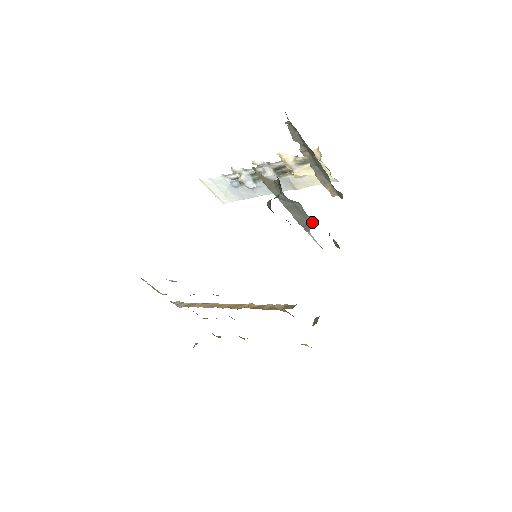
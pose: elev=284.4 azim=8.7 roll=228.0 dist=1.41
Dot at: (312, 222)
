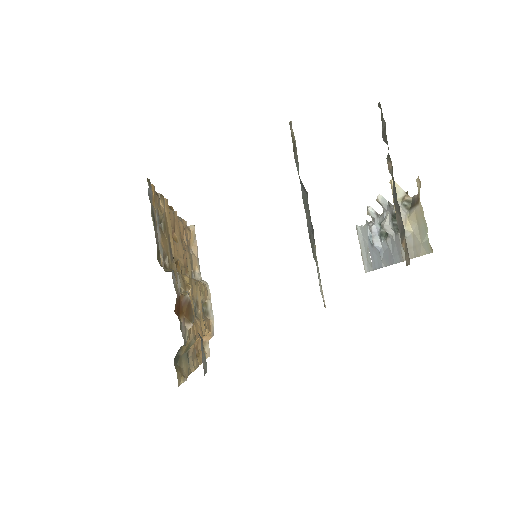
Dot at: occluded
